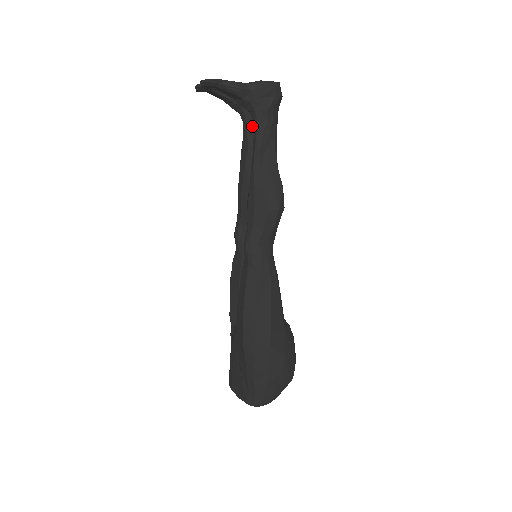
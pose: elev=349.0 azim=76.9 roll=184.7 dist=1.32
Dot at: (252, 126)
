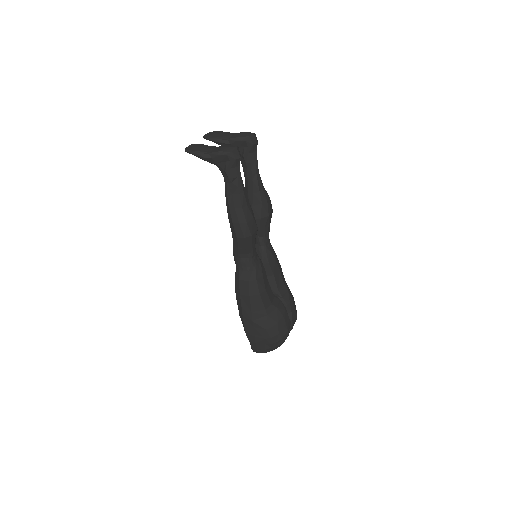
Dot at: (244, 165)
